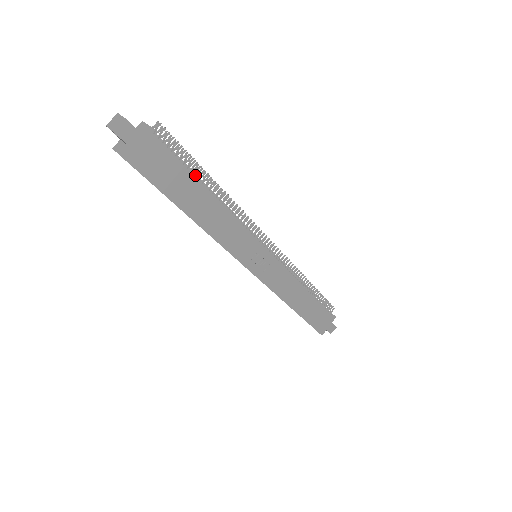
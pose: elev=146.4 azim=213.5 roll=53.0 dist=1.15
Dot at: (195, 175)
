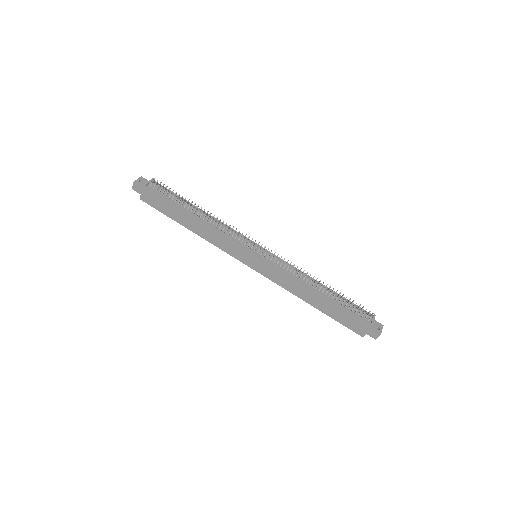
Dot at: (182, 205)
